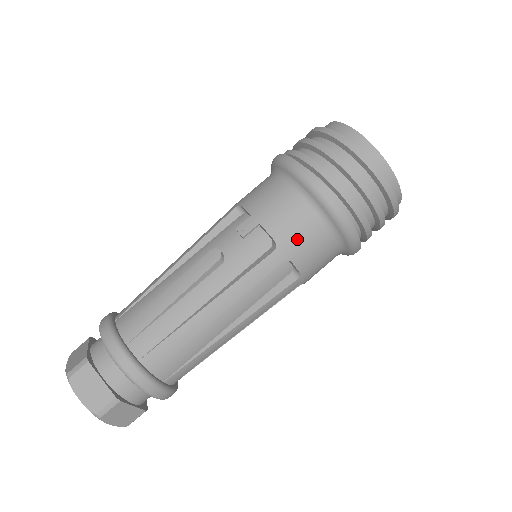
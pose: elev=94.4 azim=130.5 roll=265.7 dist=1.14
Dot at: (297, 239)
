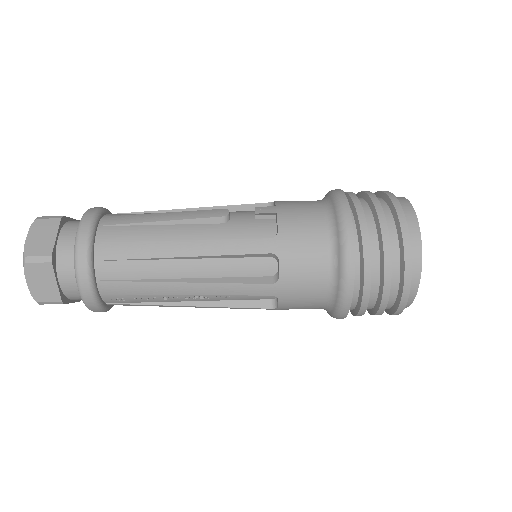
Dot at: (298, 244)
